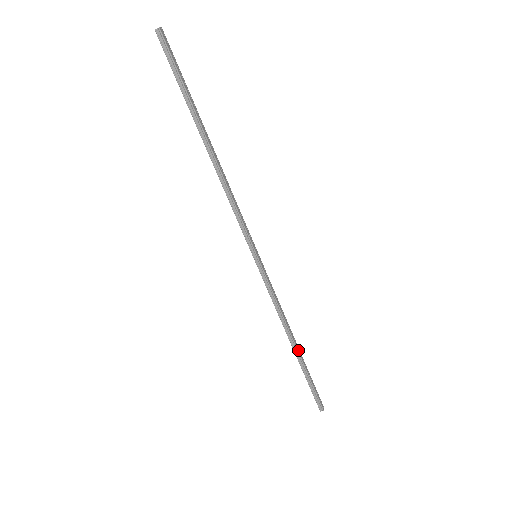
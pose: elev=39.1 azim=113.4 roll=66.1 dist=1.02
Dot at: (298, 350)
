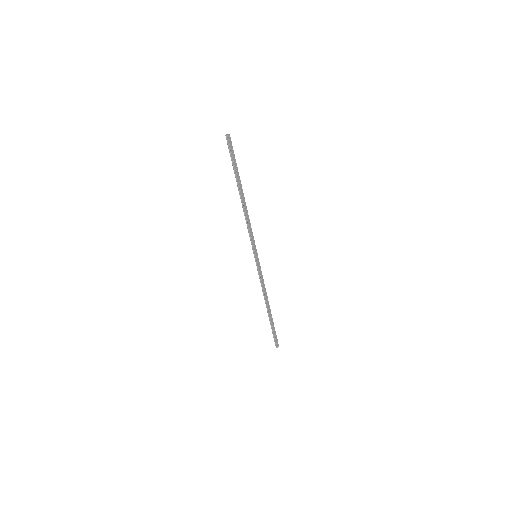
Dot at: (269, 311)
